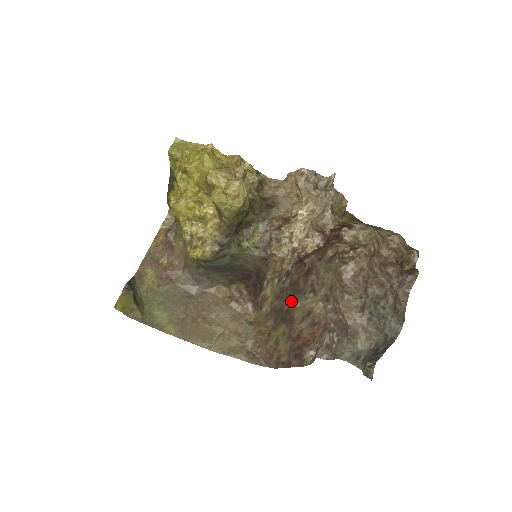
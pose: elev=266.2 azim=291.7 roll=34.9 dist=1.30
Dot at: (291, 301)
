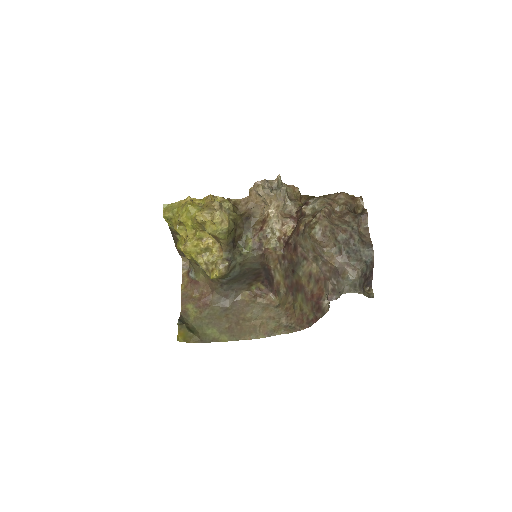
Dot at: (295, 274)
